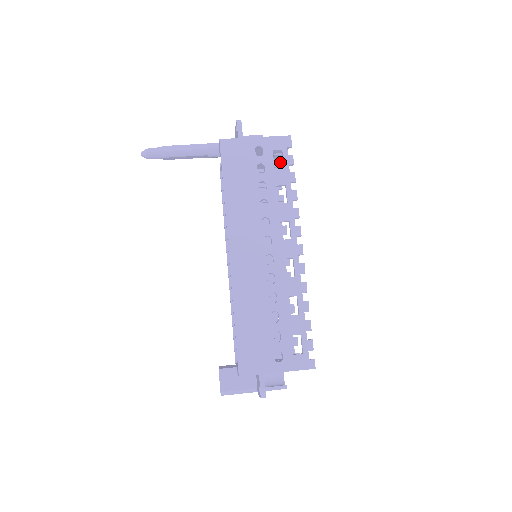
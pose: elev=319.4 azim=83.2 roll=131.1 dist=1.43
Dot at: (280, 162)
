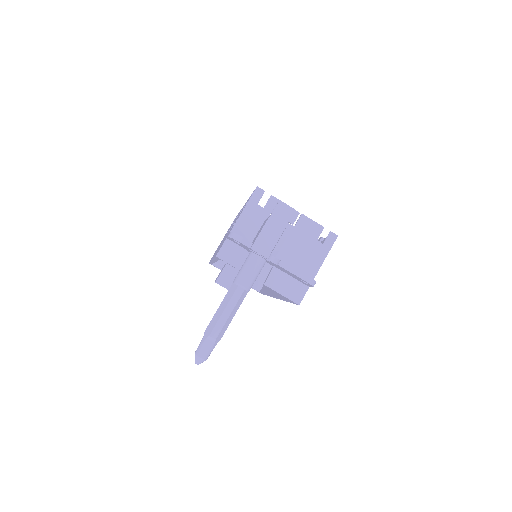
Dot at: (276, 203)
